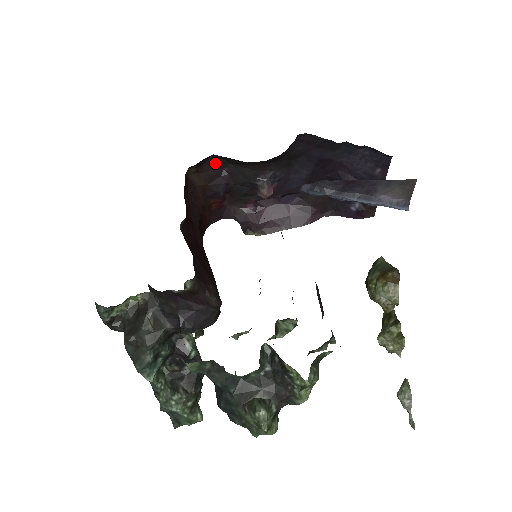
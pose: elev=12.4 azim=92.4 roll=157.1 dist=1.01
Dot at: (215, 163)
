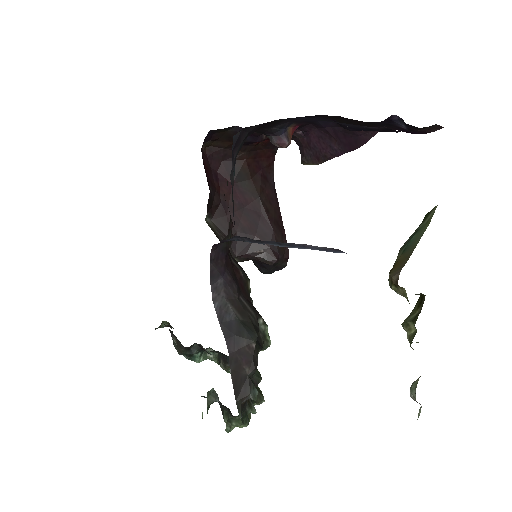
Dot at: (221, 130)
